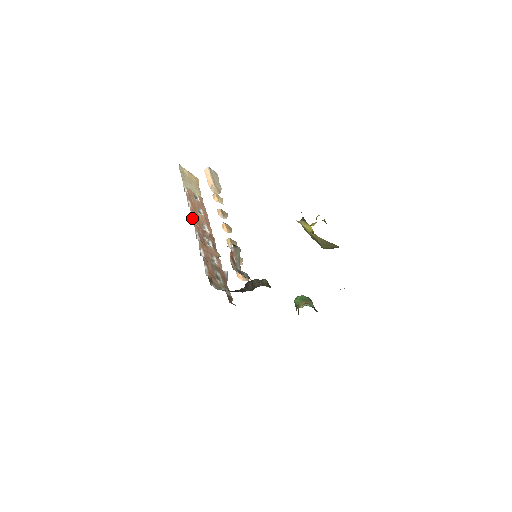
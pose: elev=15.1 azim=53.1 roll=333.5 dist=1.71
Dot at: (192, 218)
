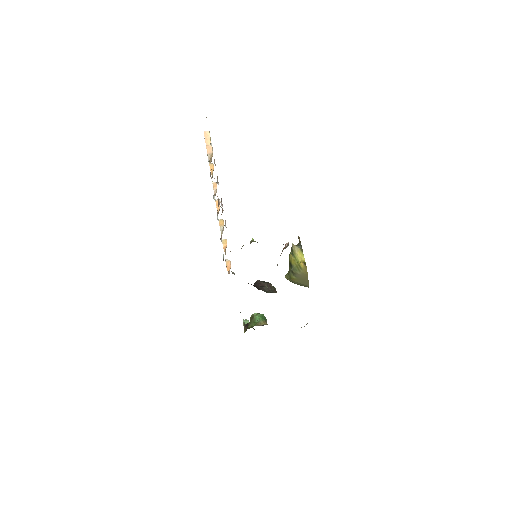
Dot at: (217, 179)
